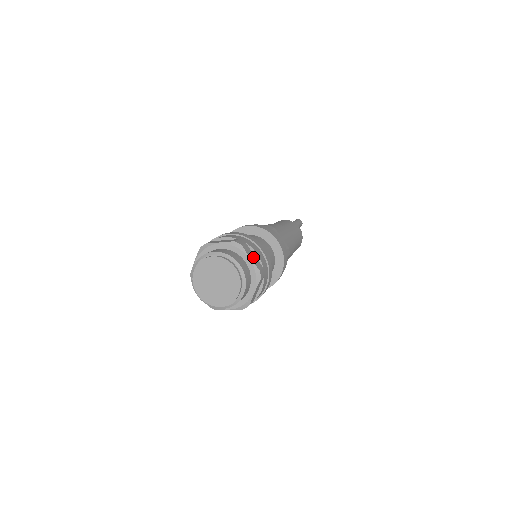
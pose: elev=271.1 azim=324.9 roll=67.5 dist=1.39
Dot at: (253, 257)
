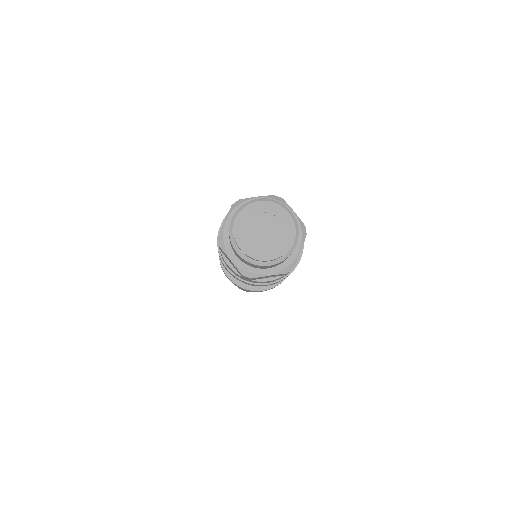
Dot at: occluded
